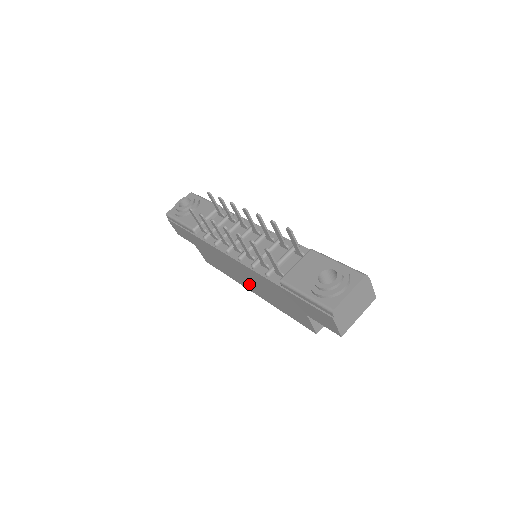
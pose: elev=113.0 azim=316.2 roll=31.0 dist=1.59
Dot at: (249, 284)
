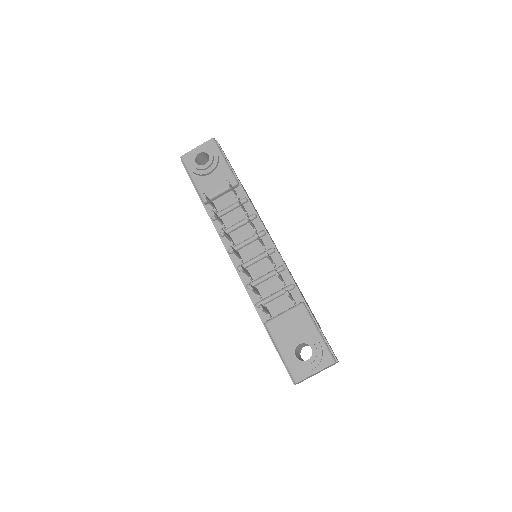
Dot at: occluded
